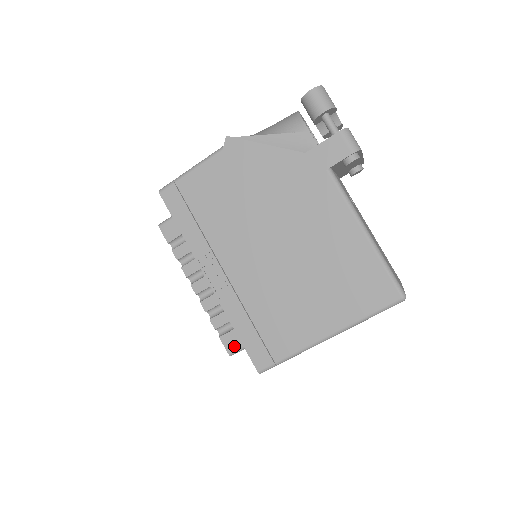
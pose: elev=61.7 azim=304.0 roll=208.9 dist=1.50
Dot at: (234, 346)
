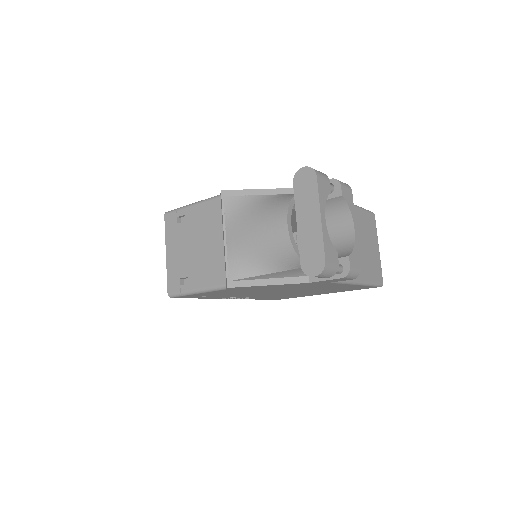
Dot at: occluded
